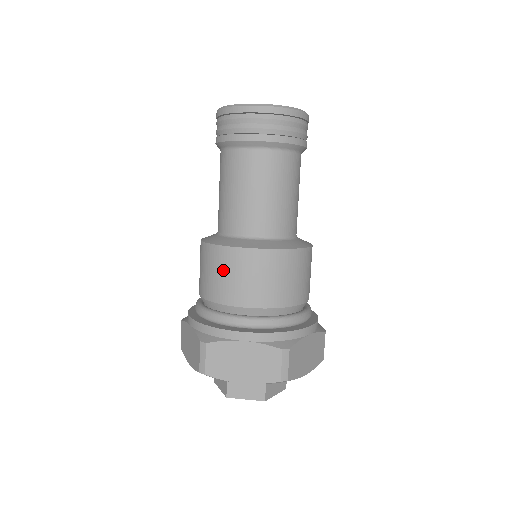
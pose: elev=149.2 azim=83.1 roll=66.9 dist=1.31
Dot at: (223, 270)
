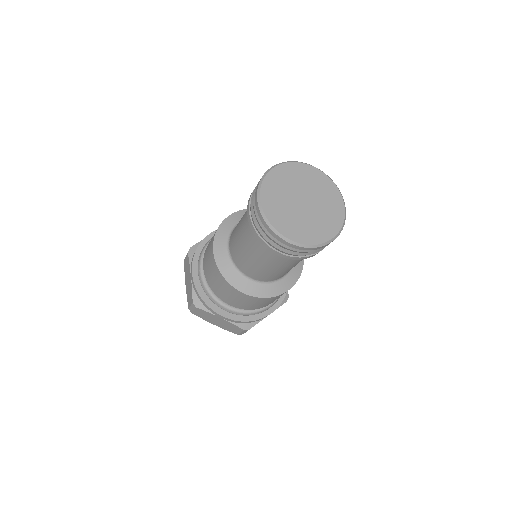
Dot at: (264, 303)
